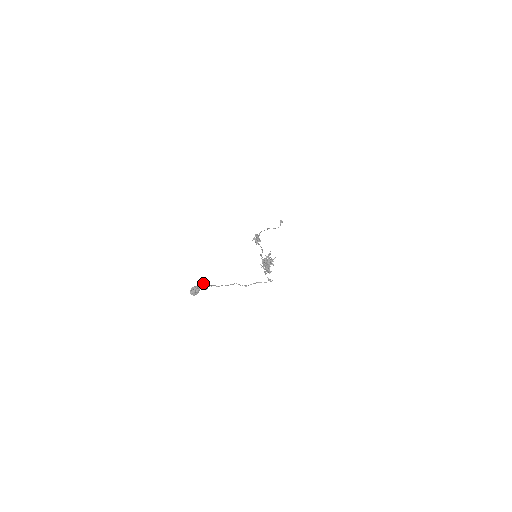
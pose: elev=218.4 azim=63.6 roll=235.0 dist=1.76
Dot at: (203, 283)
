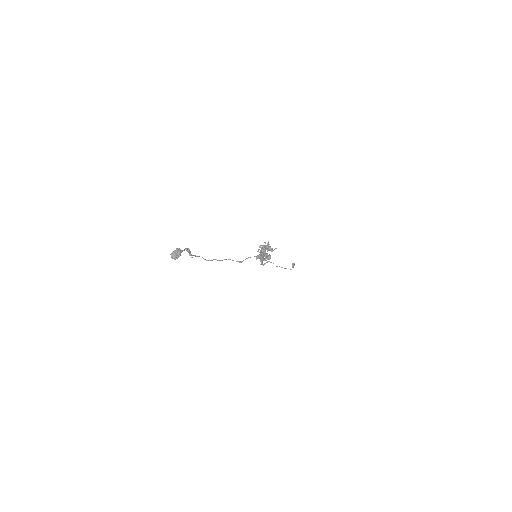
Dot at: (186, 248)
